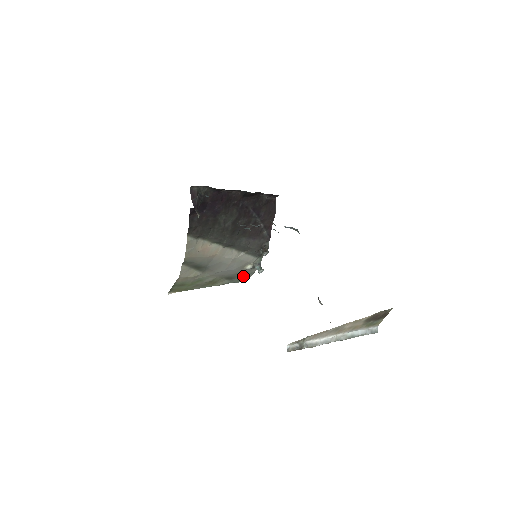
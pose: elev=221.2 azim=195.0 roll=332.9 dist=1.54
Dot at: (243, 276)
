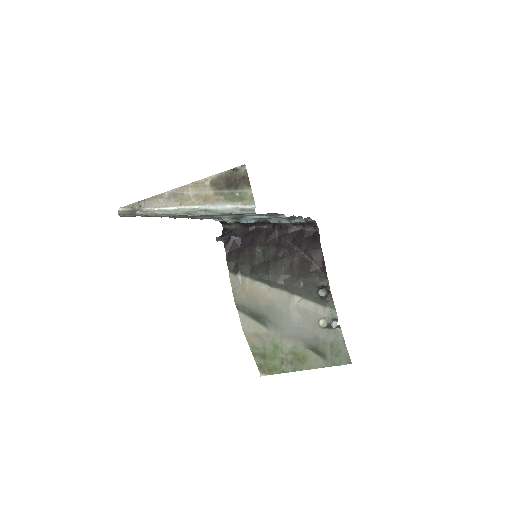
Dot at: (334, 348)
